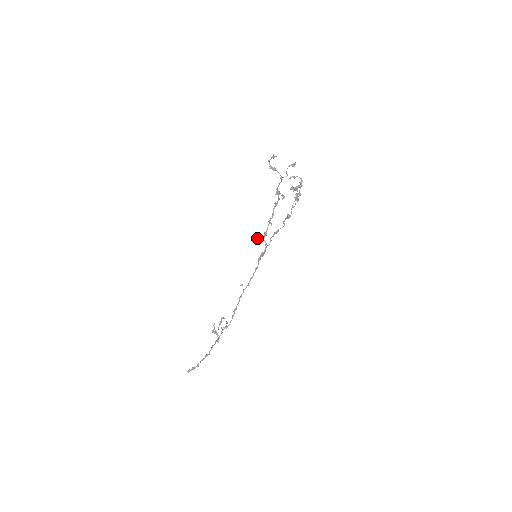
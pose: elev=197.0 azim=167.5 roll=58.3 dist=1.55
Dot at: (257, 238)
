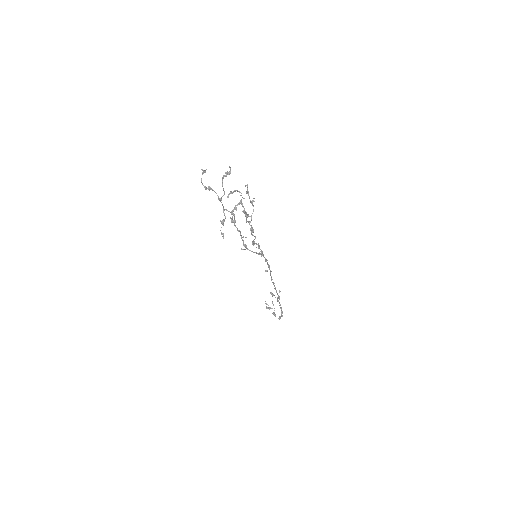
Dot at: (242, 249)
